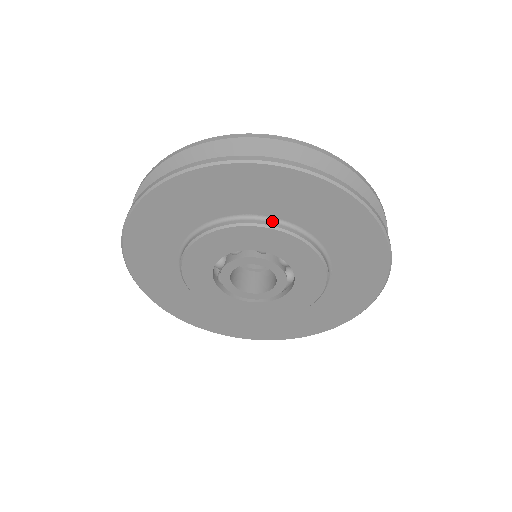
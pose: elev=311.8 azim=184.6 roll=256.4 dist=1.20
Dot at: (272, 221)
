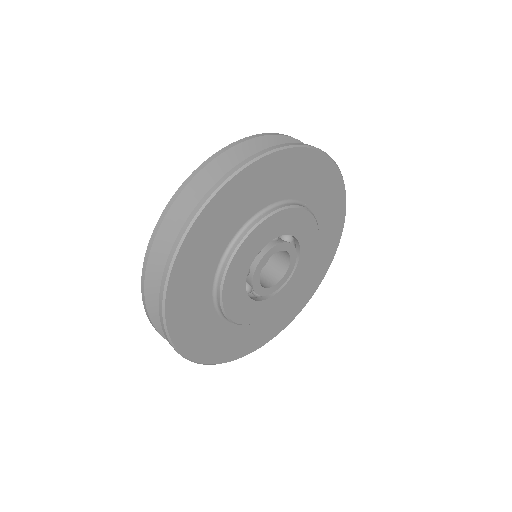
Dot at: occluded
